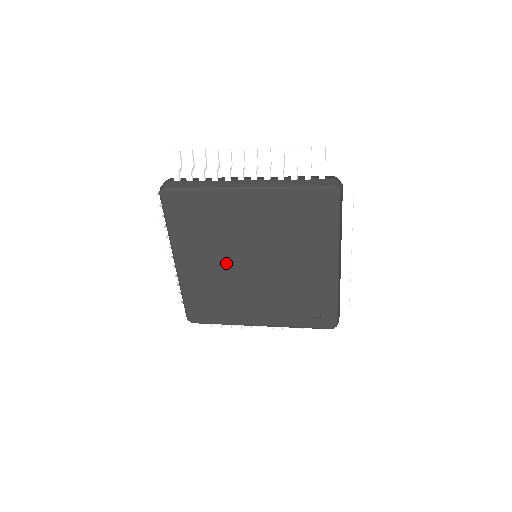
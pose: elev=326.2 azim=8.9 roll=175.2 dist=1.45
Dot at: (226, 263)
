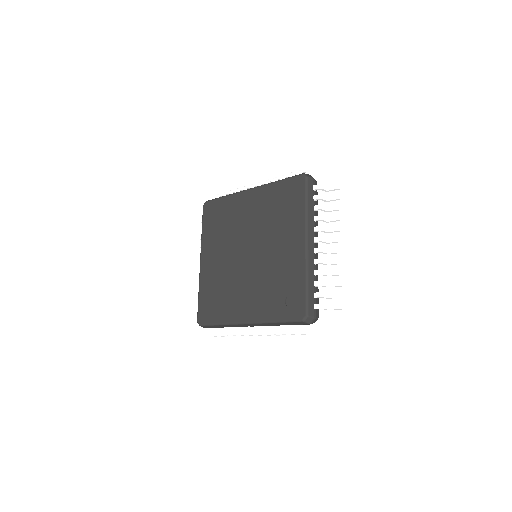
Dot at: (231, 256)
